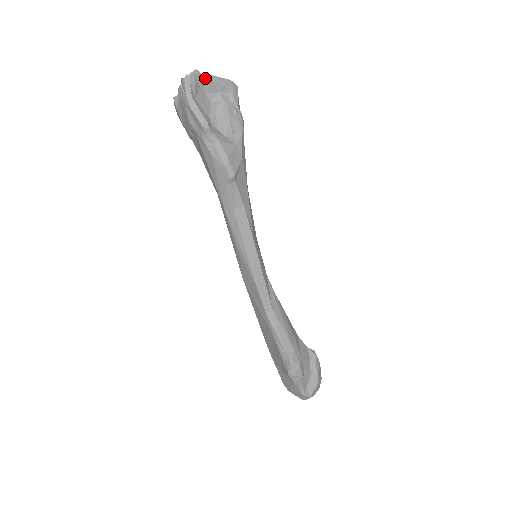
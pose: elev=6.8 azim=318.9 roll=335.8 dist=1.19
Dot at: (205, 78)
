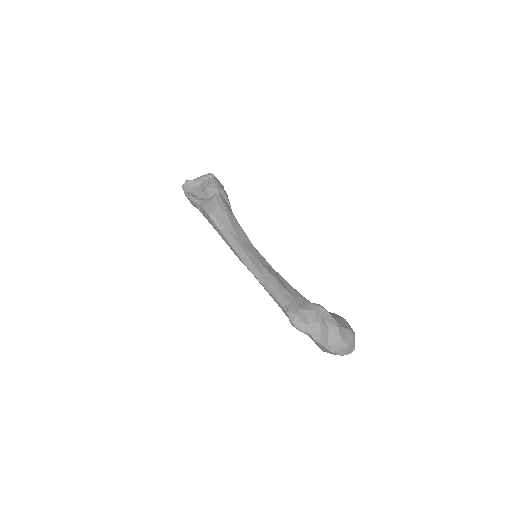
Dot at: (192, 180)
